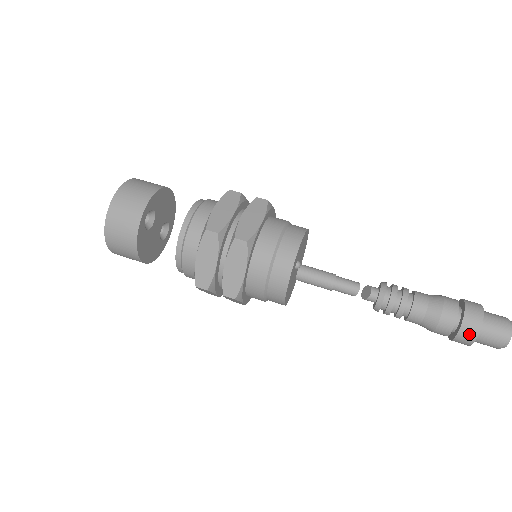
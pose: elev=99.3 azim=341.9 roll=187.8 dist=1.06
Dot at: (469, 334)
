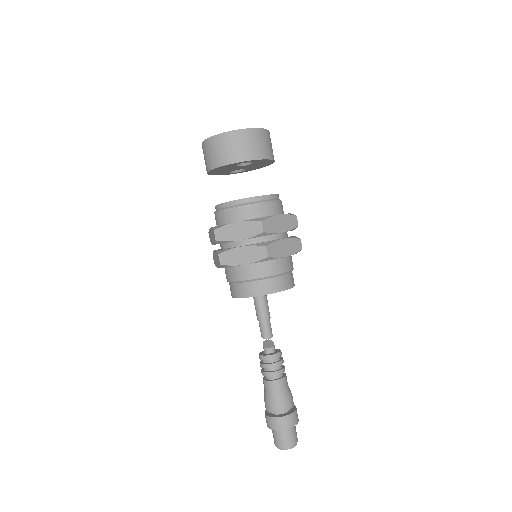
Dot at: (276, 424)
